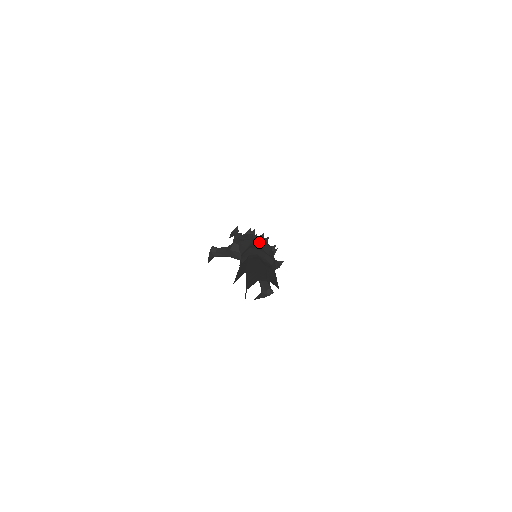
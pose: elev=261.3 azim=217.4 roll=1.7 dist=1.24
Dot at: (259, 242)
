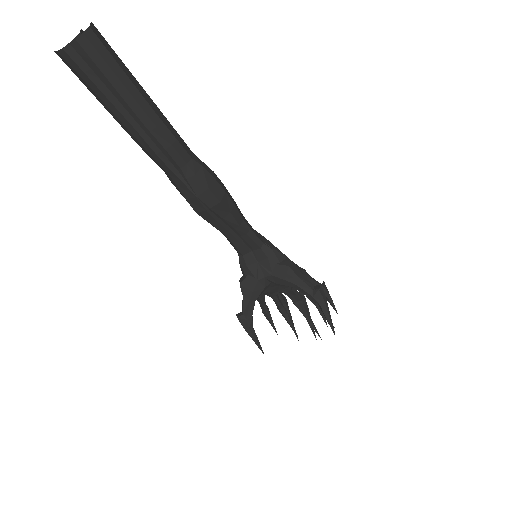
Dot at: occluded
